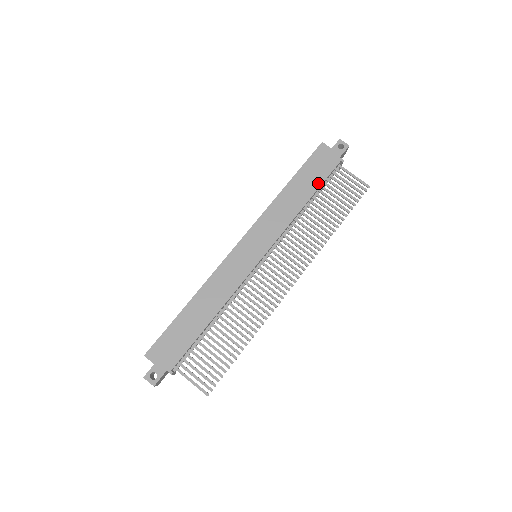
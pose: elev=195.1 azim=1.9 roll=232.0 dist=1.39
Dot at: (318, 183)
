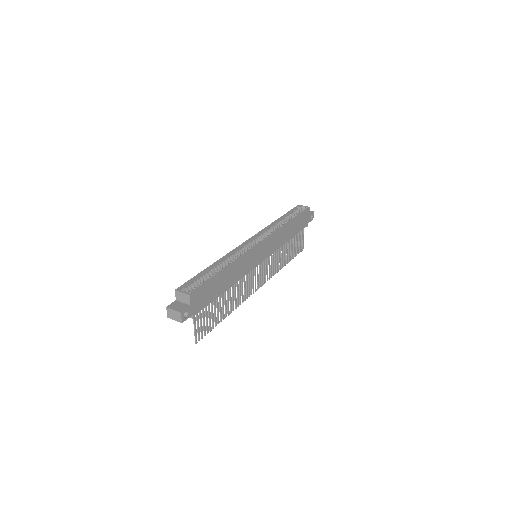
Dot at: (297, 232)
